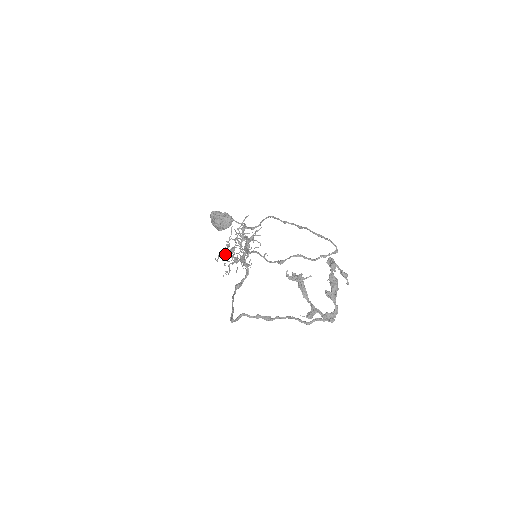
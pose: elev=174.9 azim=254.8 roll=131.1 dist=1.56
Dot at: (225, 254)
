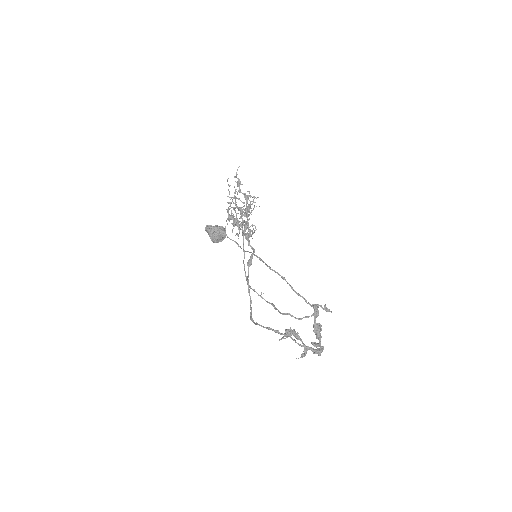
Dot at: (230, 219)
